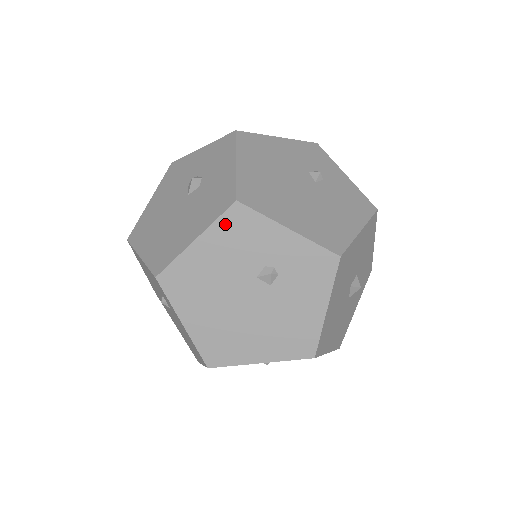
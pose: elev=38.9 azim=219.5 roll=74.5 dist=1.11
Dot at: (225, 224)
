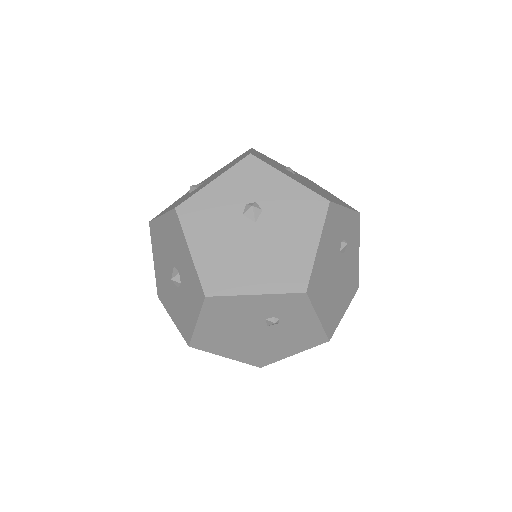
Dot at: (328, 223)
